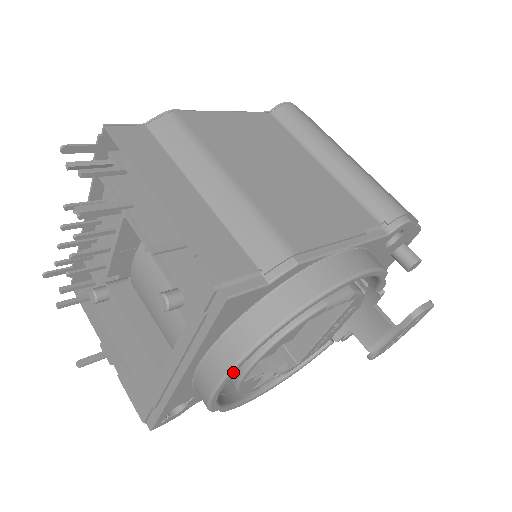
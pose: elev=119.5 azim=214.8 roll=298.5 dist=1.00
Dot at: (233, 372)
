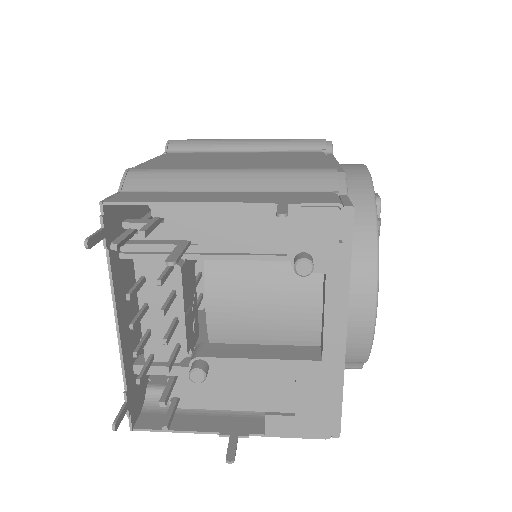
Dot at: (378, 284)
